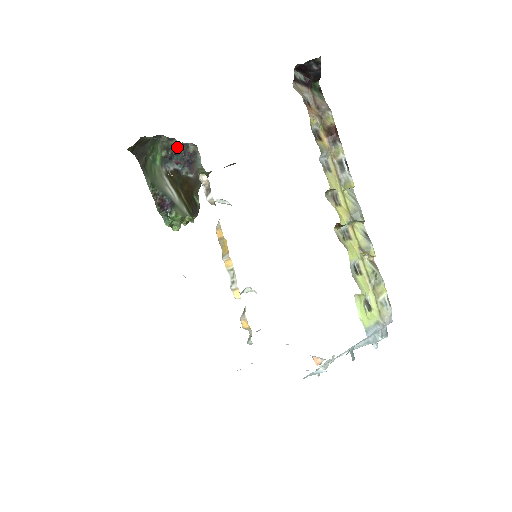
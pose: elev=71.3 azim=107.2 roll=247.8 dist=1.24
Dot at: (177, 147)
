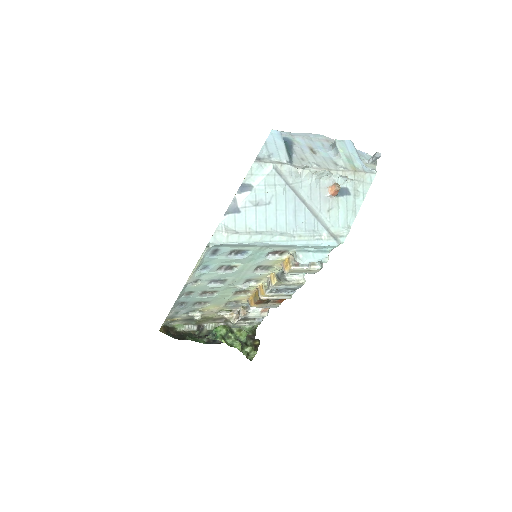
Dot at: occluded
